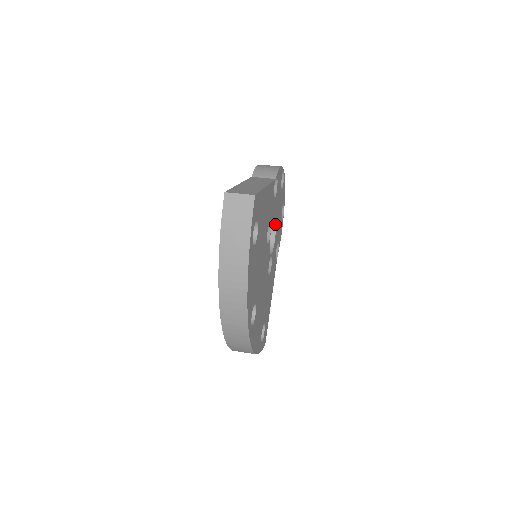
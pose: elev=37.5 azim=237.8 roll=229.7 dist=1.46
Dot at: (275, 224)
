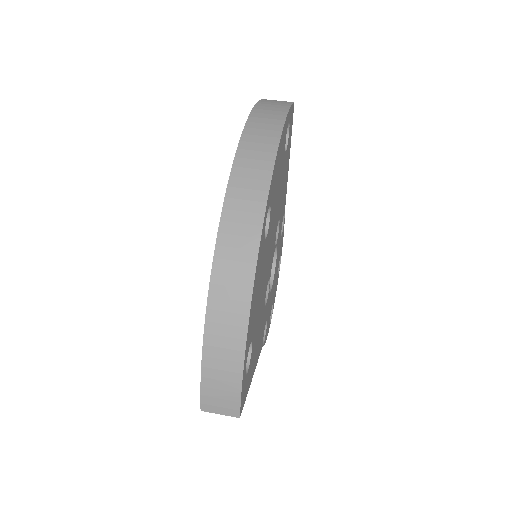
Dot at: (273, 276)
